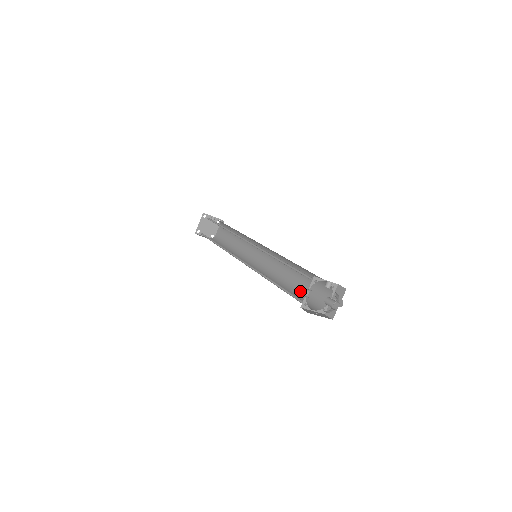
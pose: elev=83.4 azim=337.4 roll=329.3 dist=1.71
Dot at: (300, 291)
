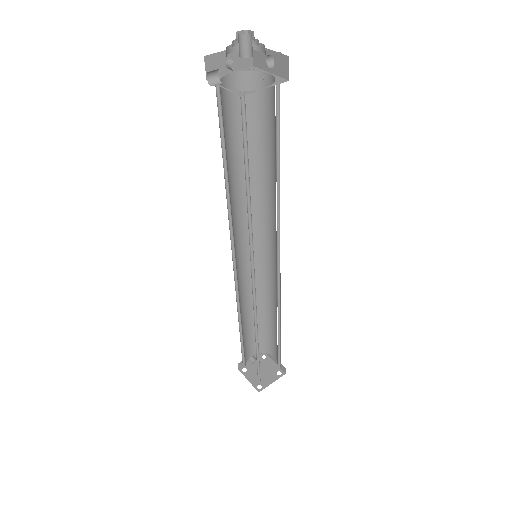
Dot at: (275, 150)
